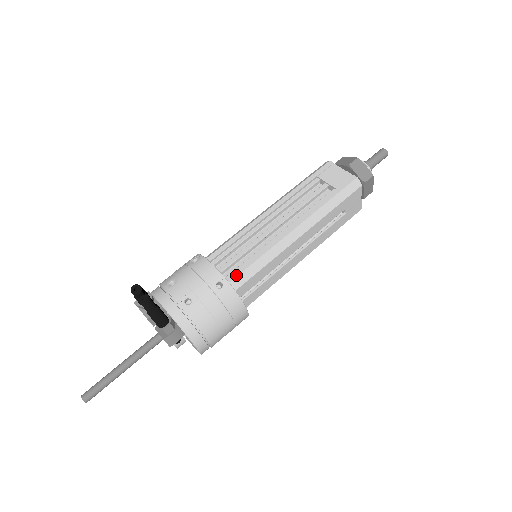
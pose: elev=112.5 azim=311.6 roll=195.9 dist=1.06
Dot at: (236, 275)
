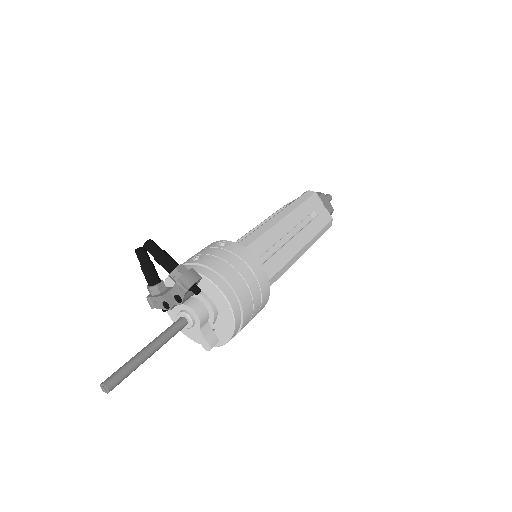
Dot at: occluded
